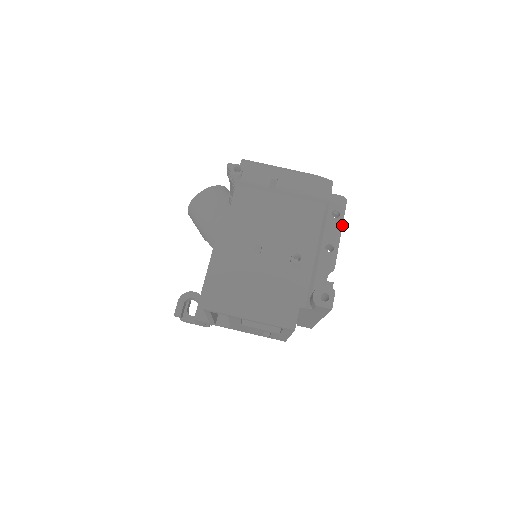
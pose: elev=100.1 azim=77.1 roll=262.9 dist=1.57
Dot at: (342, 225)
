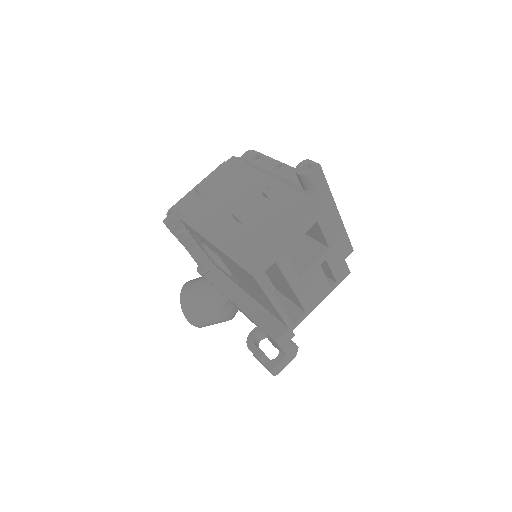
Dot at: (267, 156)
